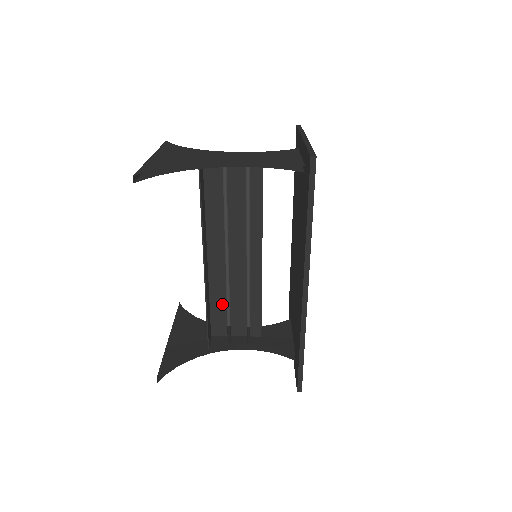
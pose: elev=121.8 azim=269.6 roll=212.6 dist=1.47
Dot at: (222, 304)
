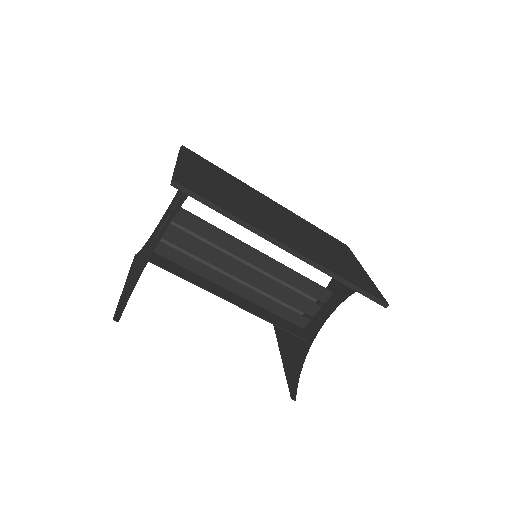
Dot at: (281, 305)
